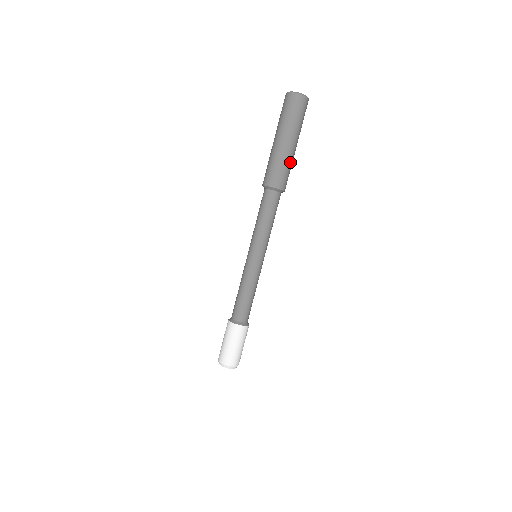
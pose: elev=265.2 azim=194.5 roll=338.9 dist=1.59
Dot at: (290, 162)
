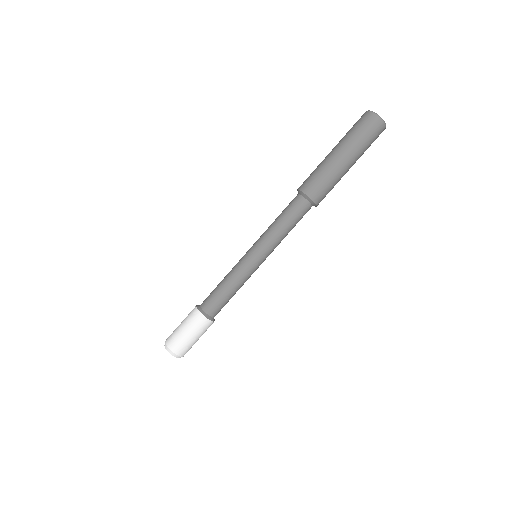
Dot at: (337, 182)
